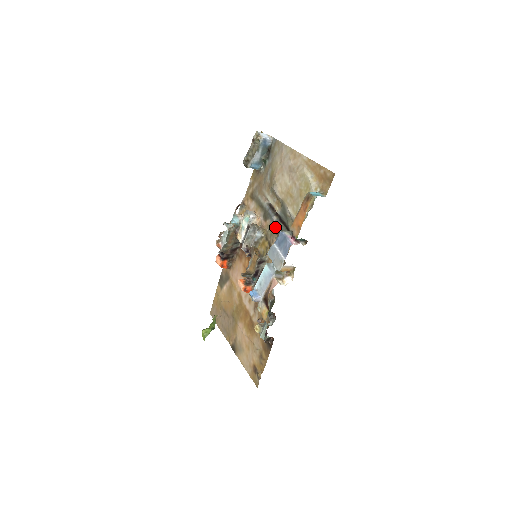
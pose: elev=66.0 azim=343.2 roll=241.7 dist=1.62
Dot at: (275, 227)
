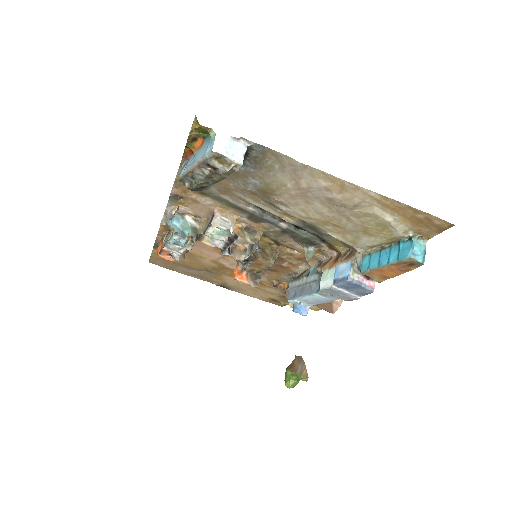
Dot at: (287, 233)
